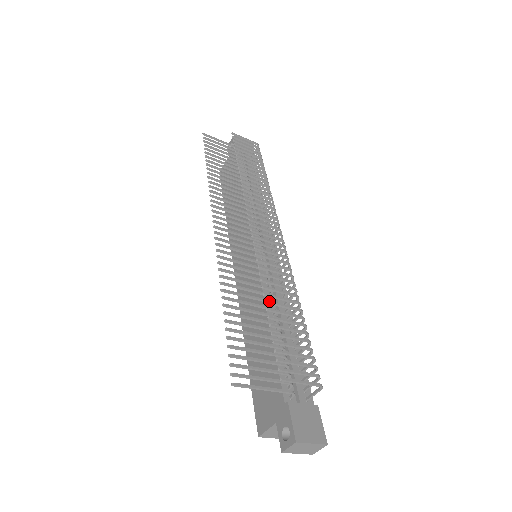
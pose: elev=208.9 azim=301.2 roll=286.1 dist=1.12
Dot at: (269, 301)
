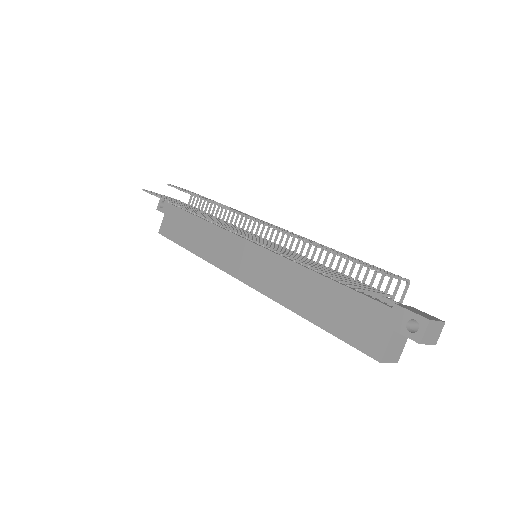
Dot at: occluded
